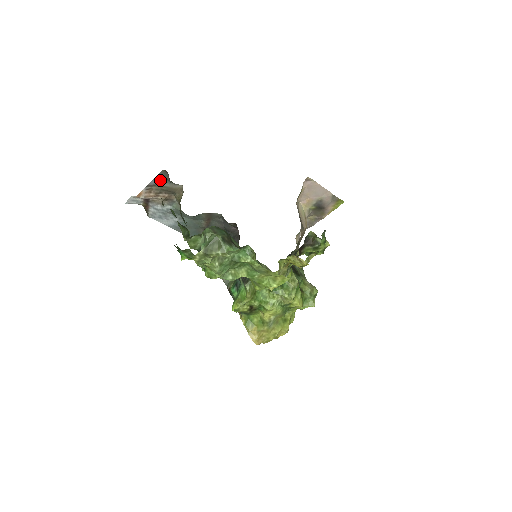
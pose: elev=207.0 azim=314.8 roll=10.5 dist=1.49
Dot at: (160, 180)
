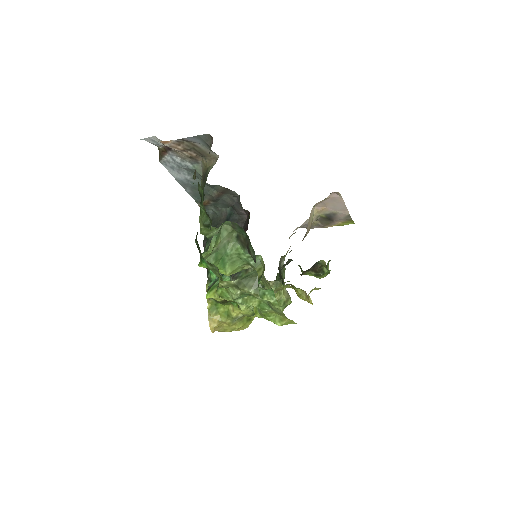
Dot at: (198, 140)
